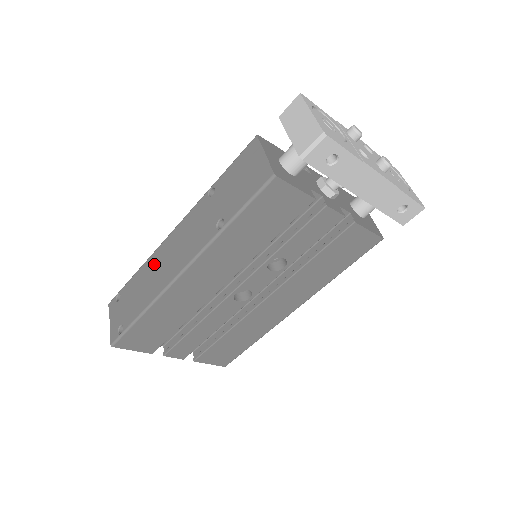
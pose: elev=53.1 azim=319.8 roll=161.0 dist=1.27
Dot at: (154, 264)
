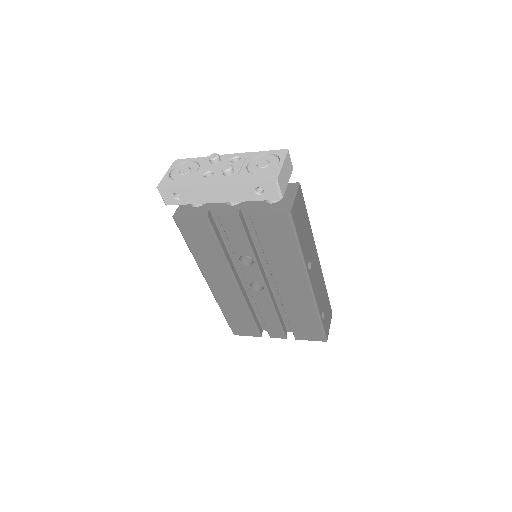
Dot at: occluded
